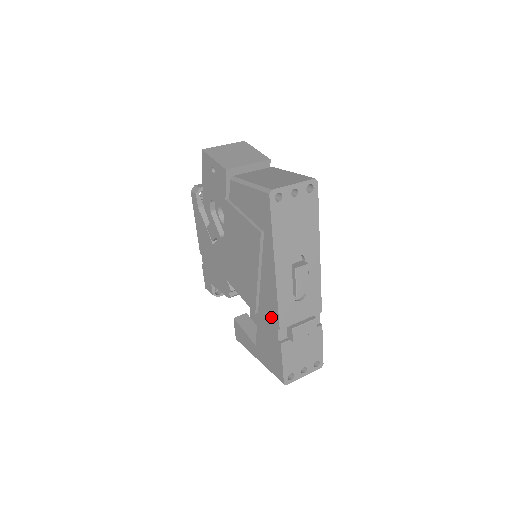
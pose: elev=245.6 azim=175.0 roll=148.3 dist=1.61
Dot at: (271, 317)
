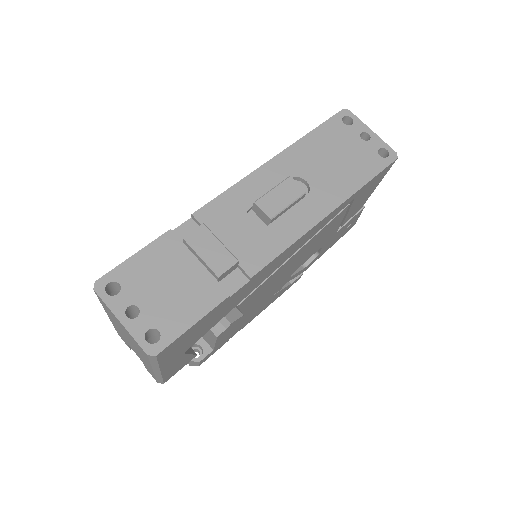
Dot at: occluded
